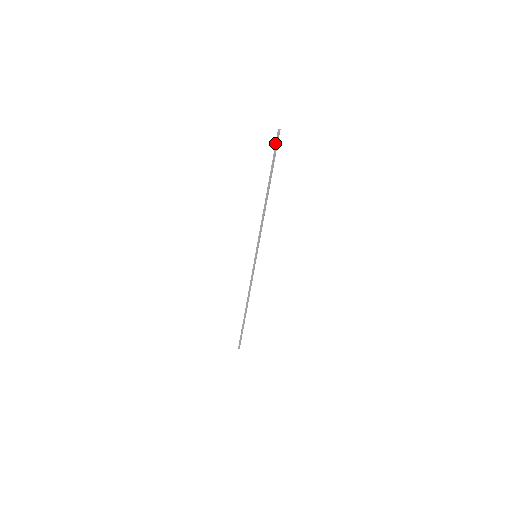
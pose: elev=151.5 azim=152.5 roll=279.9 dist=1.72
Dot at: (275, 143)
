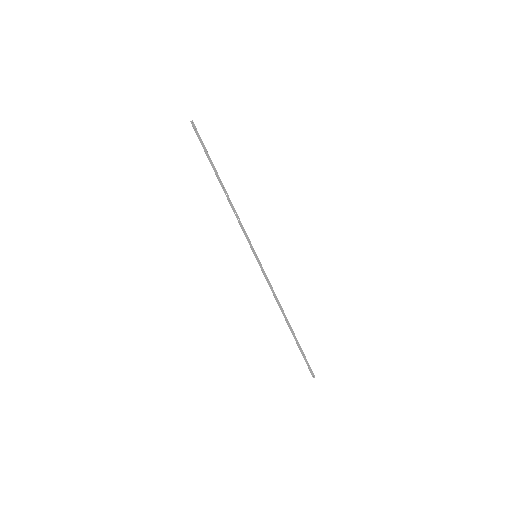
Dot at: occluded
